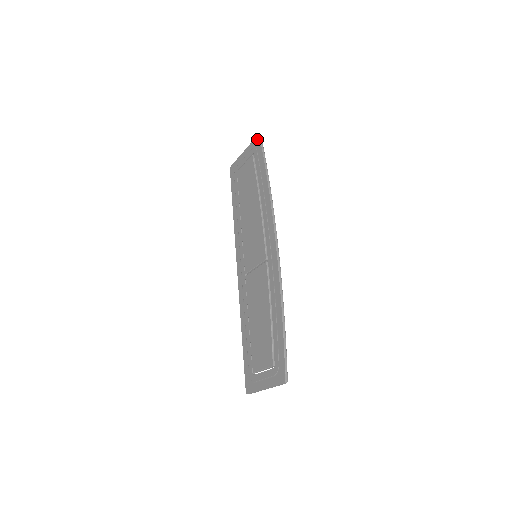
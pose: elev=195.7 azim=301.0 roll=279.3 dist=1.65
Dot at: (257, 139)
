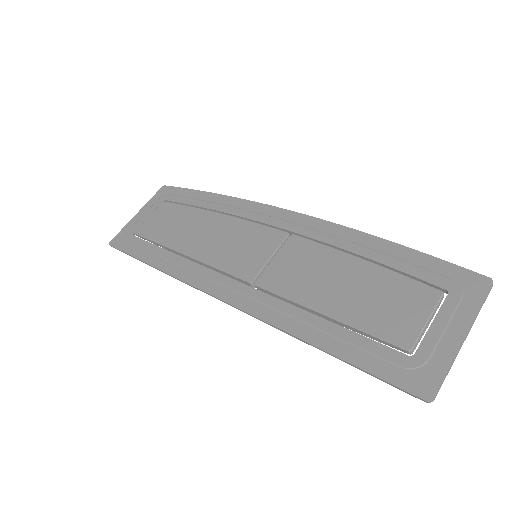
Dot at: (163, 189)
